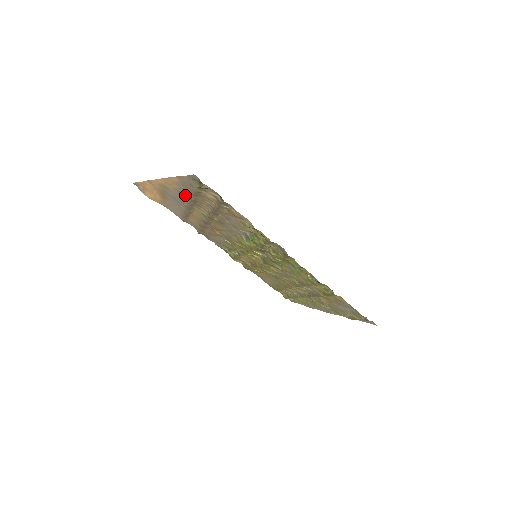
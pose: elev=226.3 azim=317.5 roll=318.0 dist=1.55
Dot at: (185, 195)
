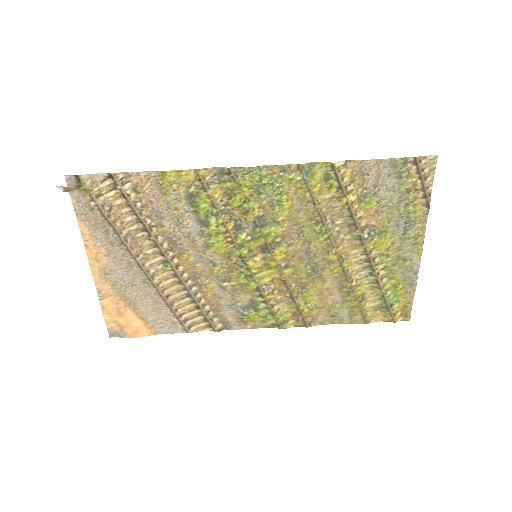
Dot at: (118, 250)
